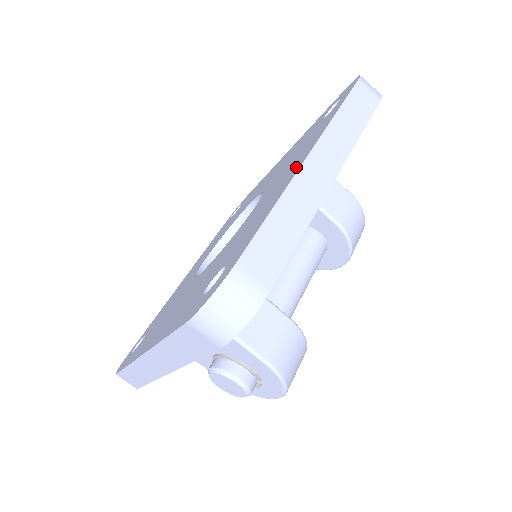
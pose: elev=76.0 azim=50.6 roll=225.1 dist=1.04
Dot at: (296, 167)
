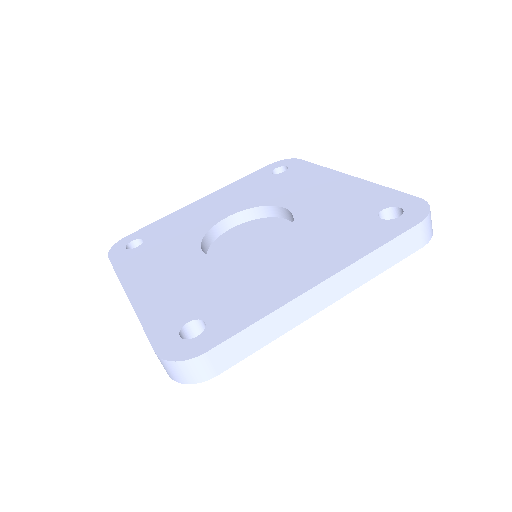
Dot at: (308, 278)
